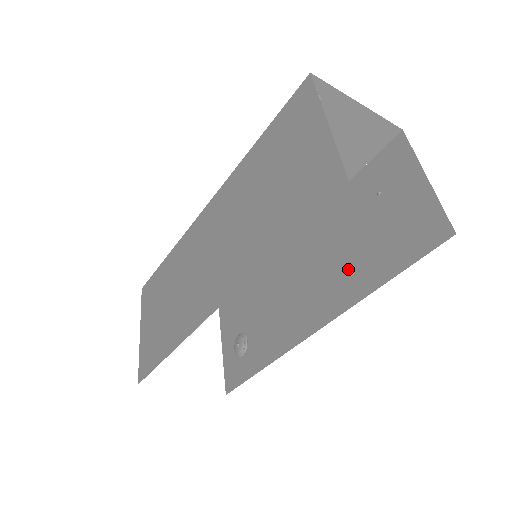
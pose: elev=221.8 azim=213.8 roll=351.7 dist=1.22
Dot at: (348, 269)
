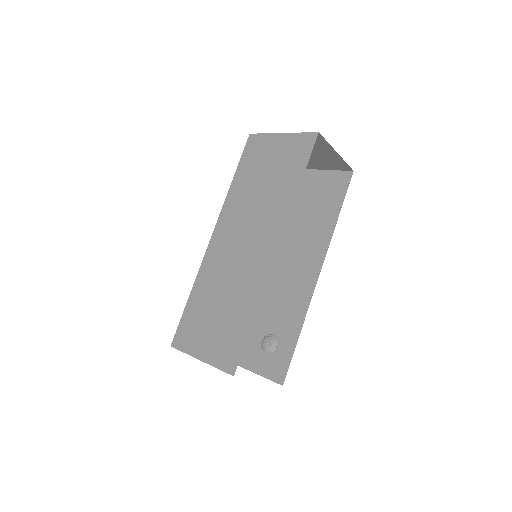
Dot at: (312, 231)
